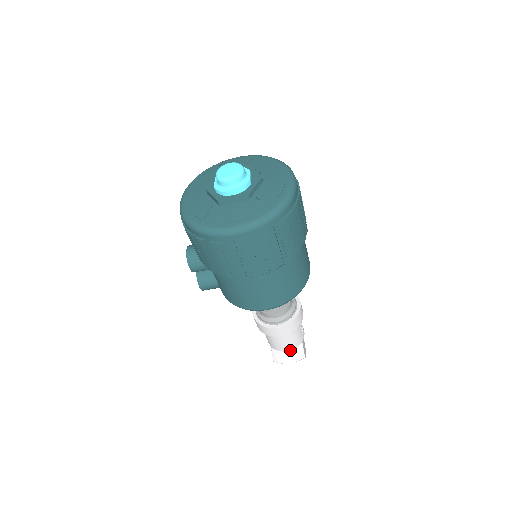
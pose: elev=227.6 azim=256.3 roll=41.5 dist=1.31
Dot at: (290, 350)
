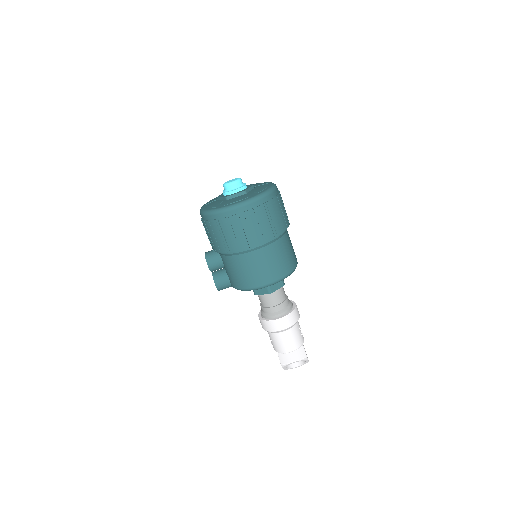
Dot at: (293, 351)
